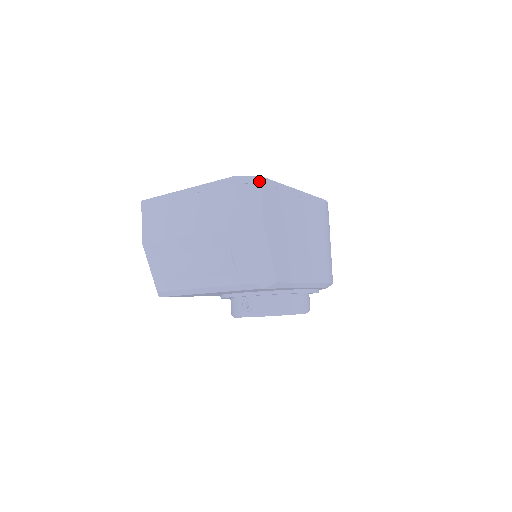
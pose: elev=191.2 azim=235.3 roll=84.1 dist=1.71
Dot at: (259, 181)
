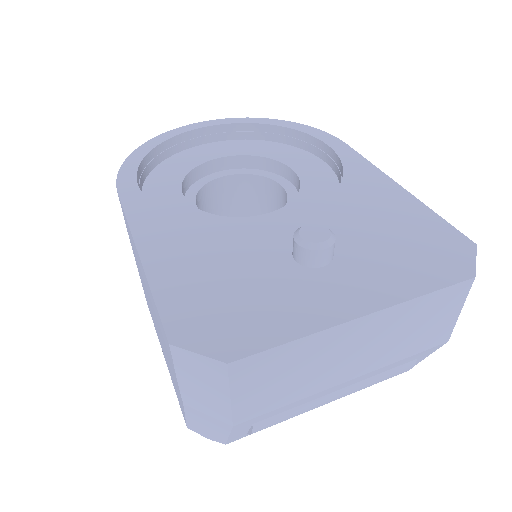
Dot at: occluded
